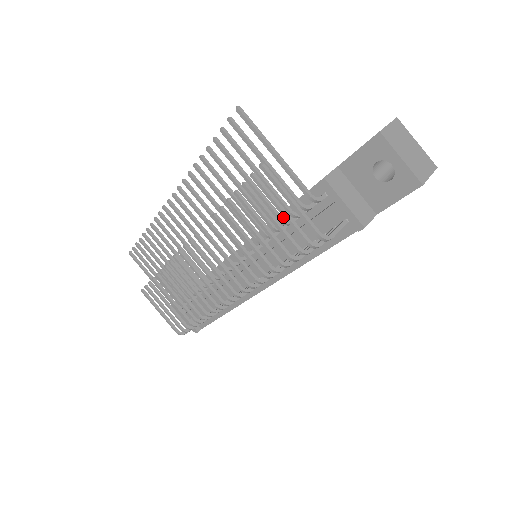
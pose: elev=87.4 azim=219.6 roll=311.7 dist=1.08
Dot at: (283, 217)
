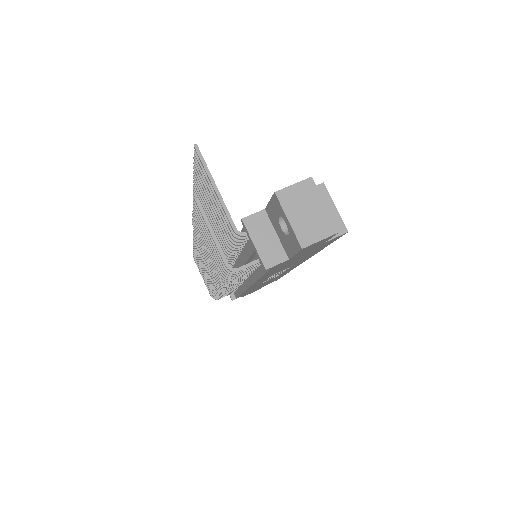
Dot at: occluded
